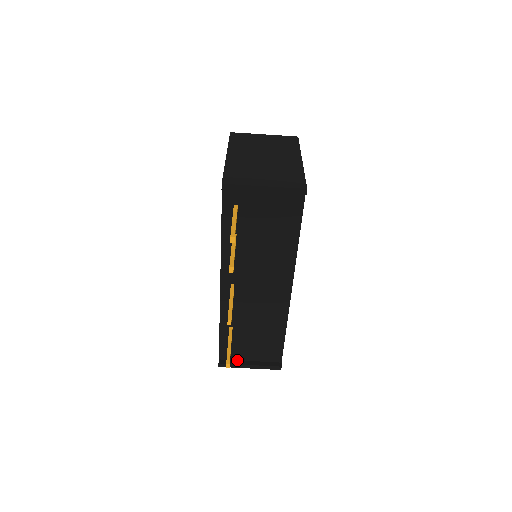
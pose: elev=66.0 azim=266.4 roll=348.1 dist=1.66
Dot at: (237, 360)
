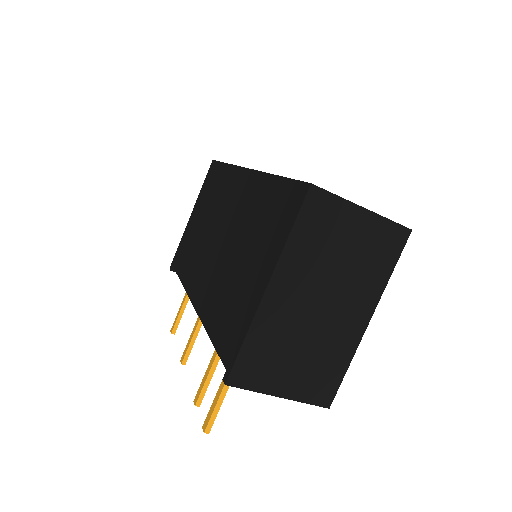
Dot at: occluded
